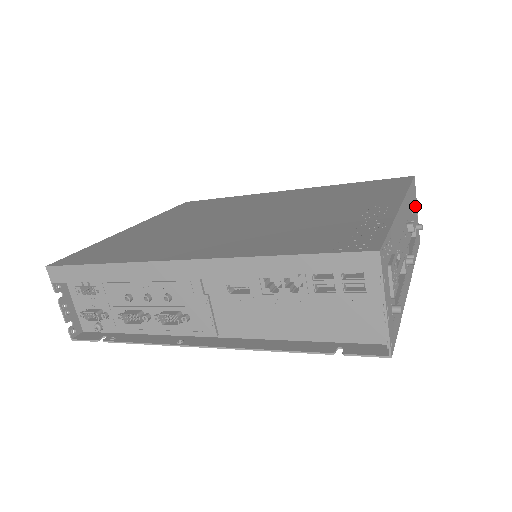
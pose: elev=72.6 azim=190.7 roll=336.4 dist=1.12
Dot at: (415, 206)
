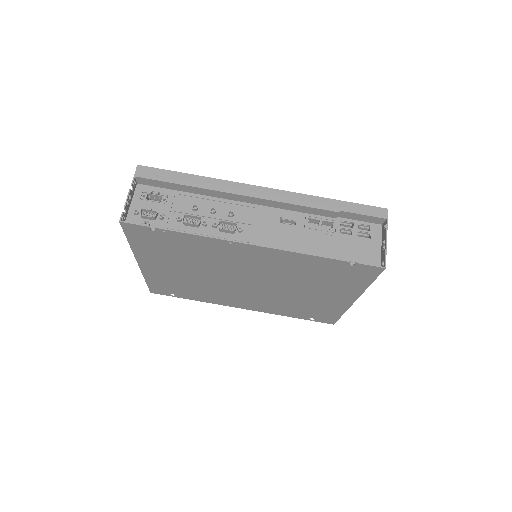
Dot at: occluded
